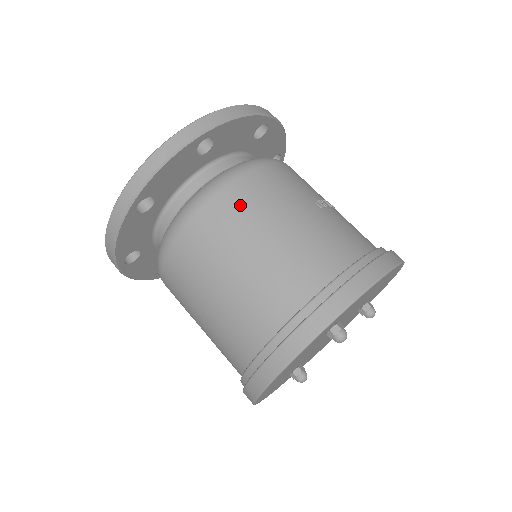
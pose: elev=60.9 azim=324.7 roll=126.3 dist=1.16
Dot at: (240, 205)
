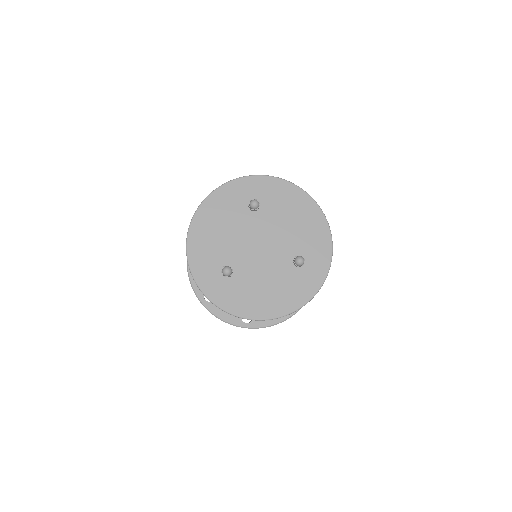
Dot at: occluded
